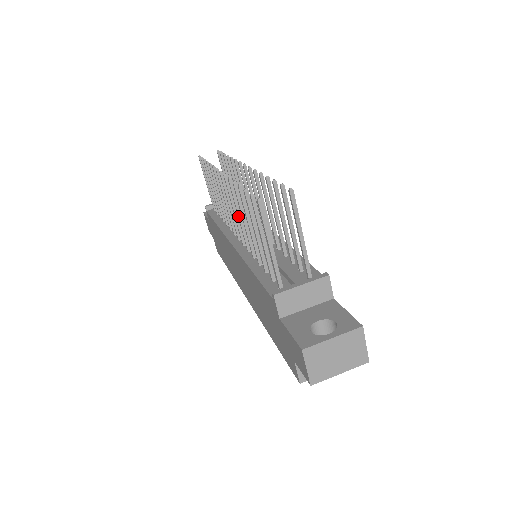
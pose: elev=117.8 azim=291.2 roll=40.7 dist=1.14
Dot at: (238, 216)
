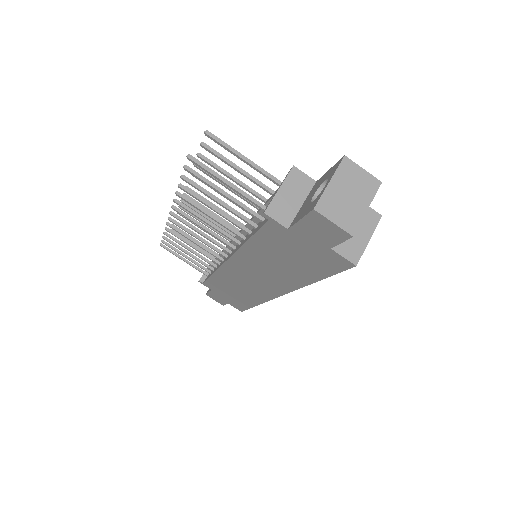
Dot at: (206, 223)
